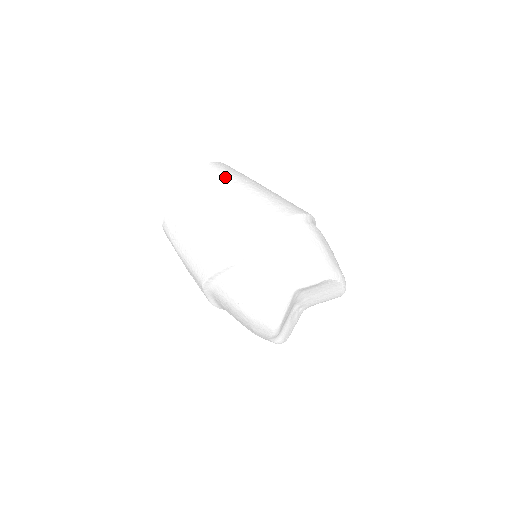
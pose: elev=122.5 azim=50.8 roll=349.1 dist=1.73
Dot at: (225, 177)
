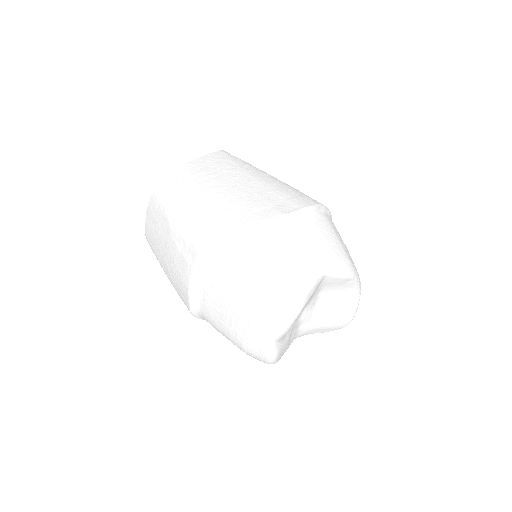
Dot at: (246, 162)
